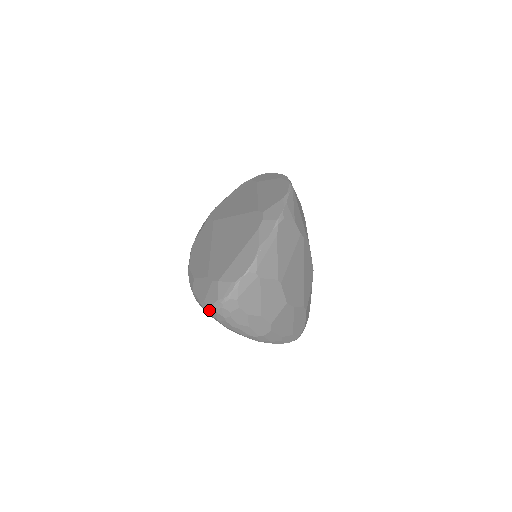
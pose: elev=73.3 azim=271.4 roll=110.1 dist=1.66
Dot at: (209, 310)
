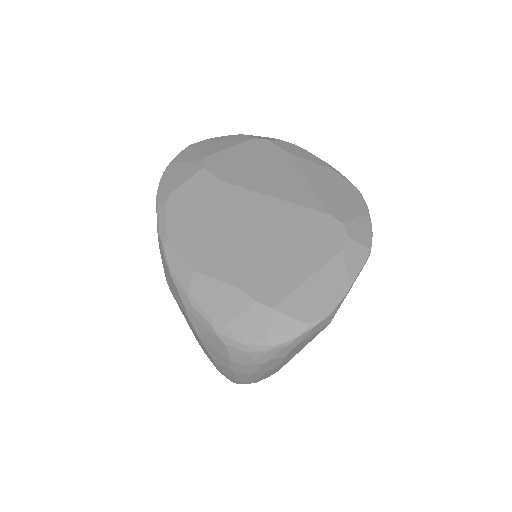
Dot at: (232, 344)
